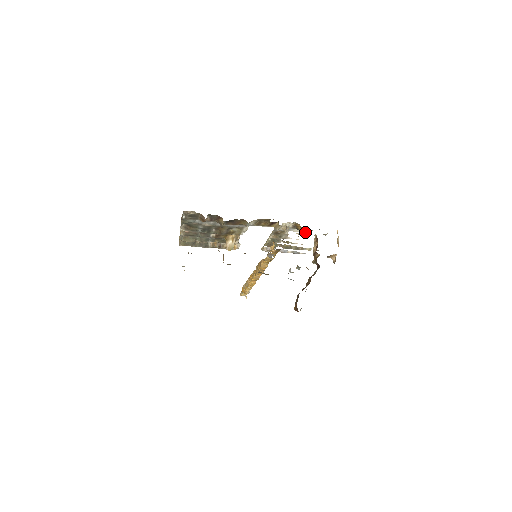
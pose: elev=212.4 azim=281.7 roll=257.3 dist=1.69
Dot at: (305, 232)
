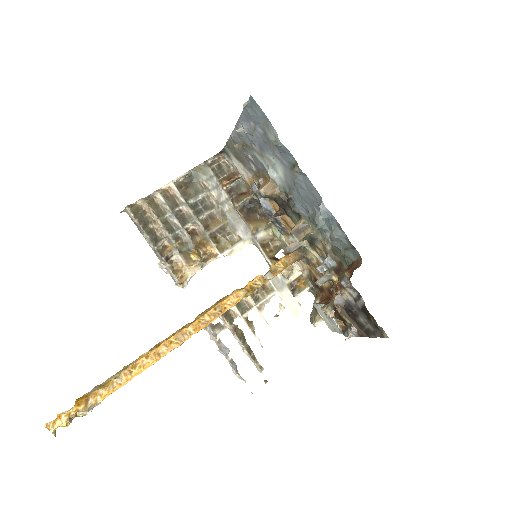
Dot at: (291, 310)
